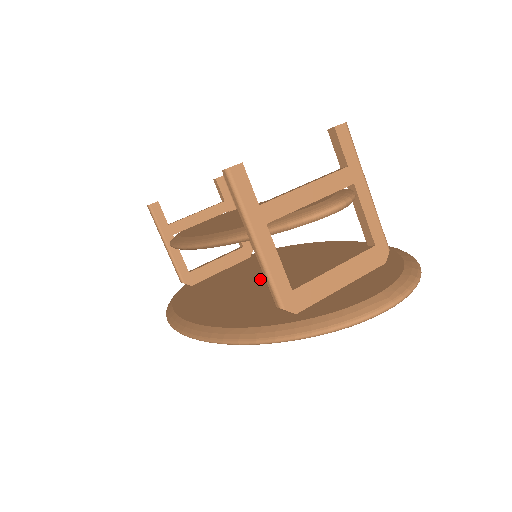
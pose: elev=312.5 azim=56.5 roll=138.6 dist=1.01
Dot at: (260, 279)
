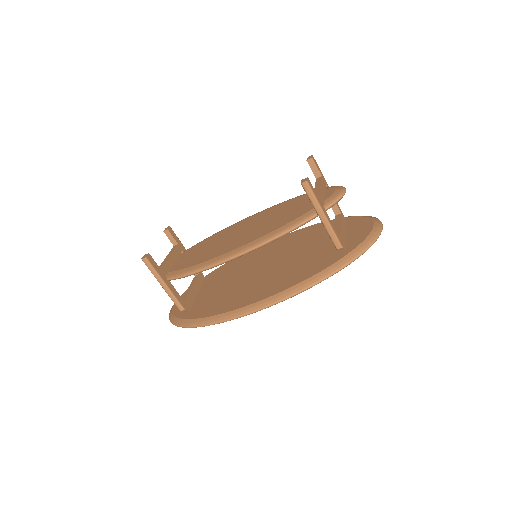
Dot at: (264, 269)
